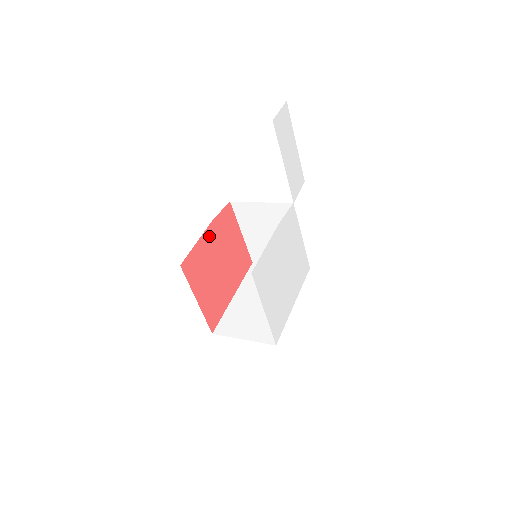
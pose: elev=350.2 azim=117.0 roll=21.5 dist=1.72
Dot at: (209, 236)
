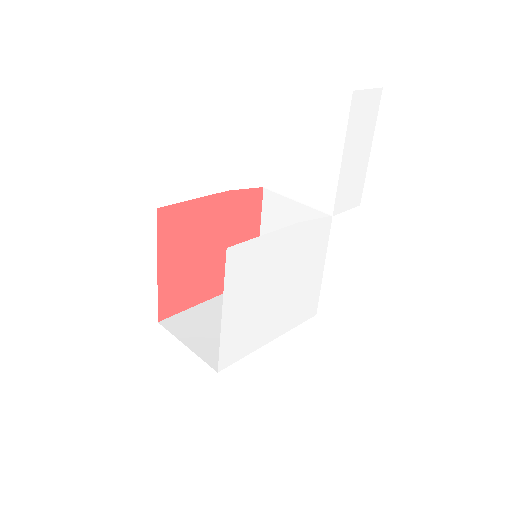
Dot at: (215, 205)
